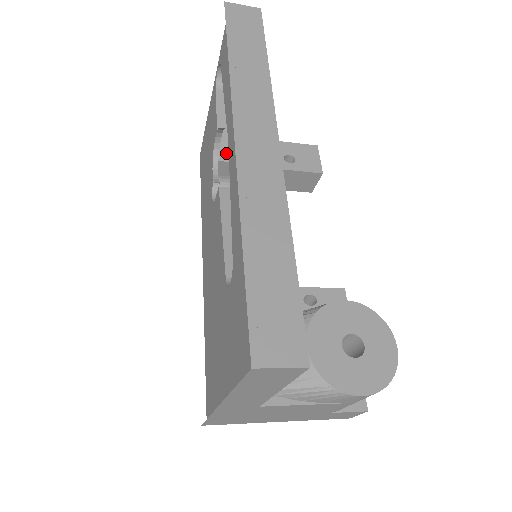
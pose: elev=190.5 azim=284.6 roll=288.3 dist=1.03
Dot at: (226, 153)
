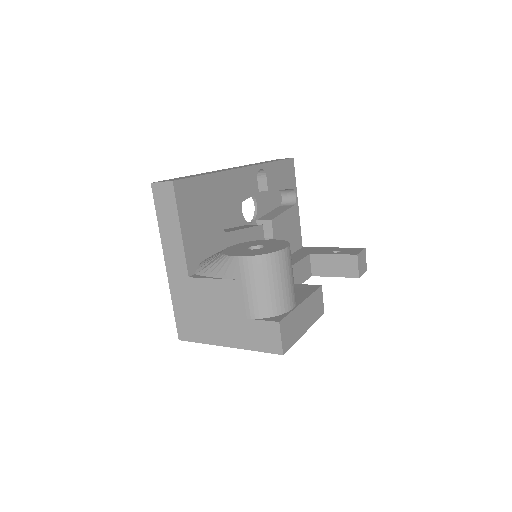
Dot at: (263, 218)
